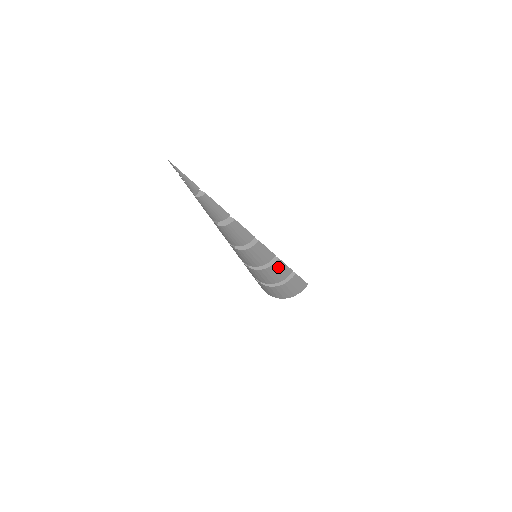
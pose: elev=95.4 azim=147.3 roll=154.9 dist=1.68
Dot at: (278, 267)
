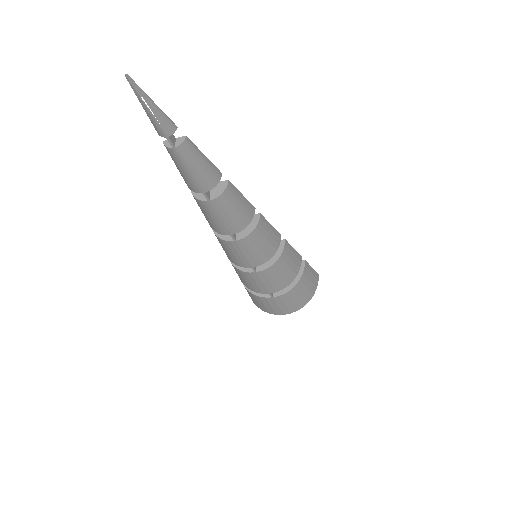
Dot at: (288, 253)
